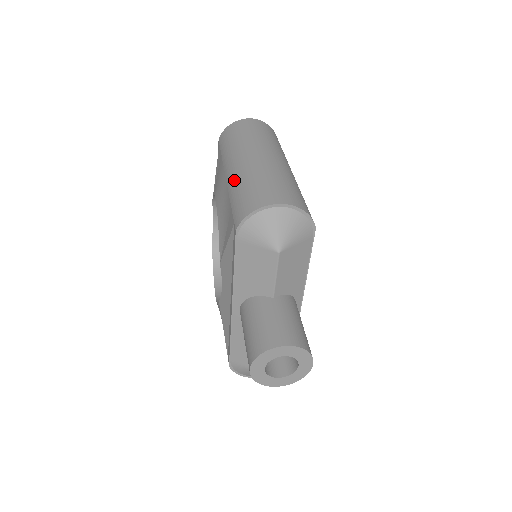
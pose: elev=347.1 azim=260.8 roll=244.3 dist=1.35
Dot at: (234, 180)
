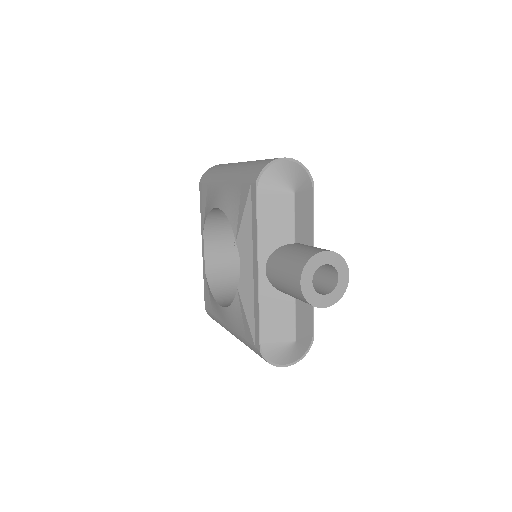
Dot at: (235, 173)
